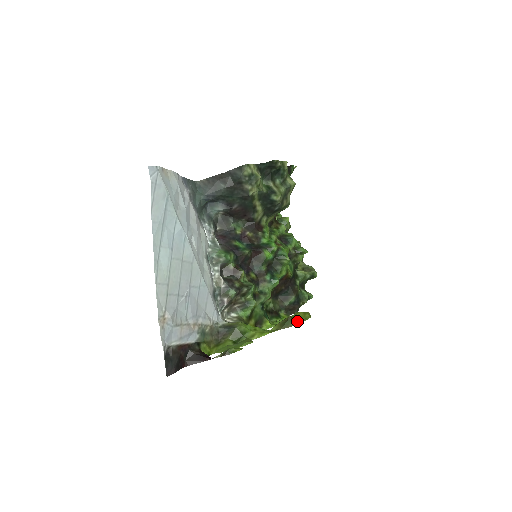
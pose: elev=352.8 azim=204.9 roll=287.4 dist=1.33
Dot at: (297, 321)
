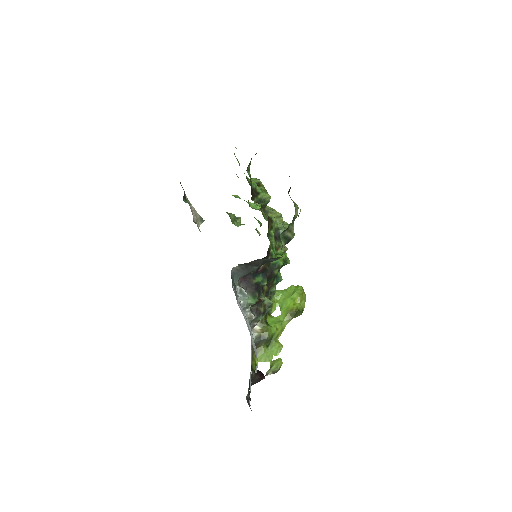
Dot at: (302, 309)
